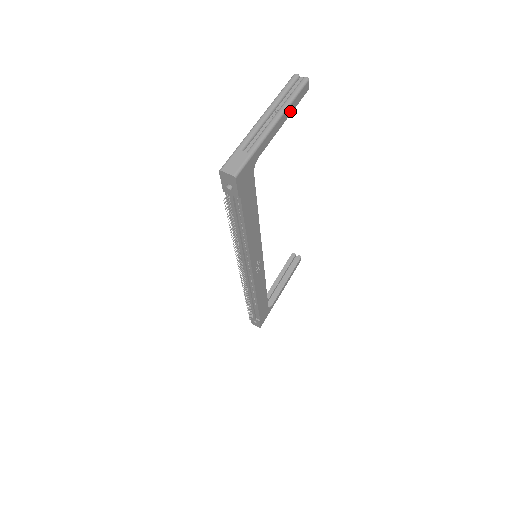
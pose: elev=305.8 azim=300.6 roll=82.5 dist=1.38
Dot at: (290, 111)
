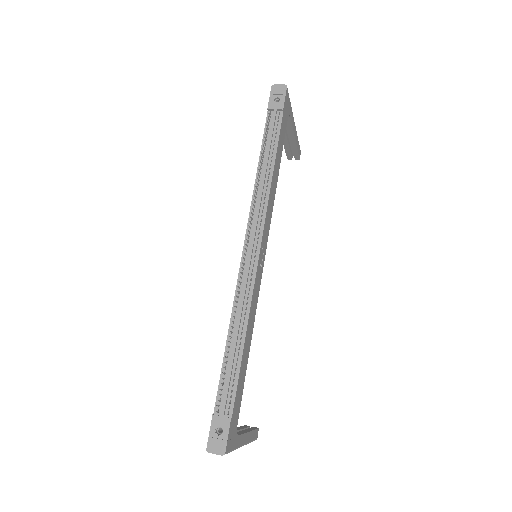
Dot at: (296, 142)
